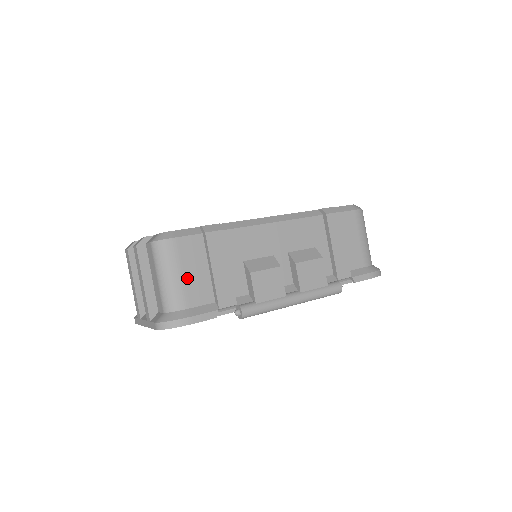
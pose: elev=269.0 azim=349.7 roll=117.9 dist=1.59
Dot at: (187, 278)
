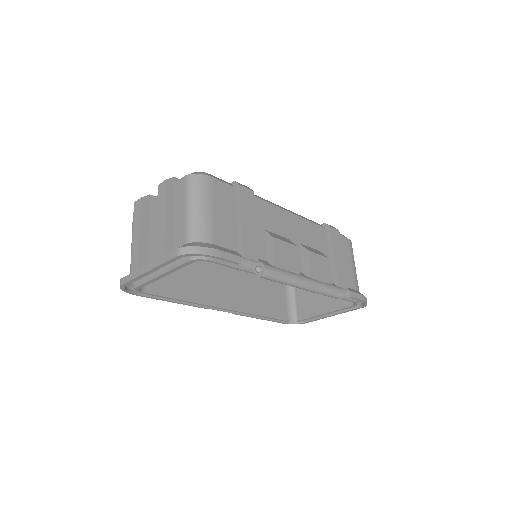
Dot at: (217, 217)
